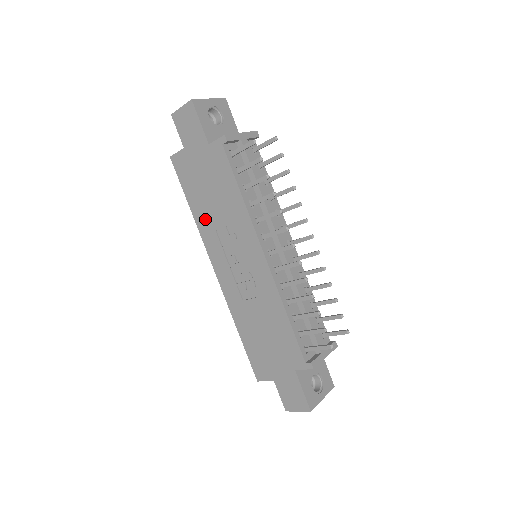
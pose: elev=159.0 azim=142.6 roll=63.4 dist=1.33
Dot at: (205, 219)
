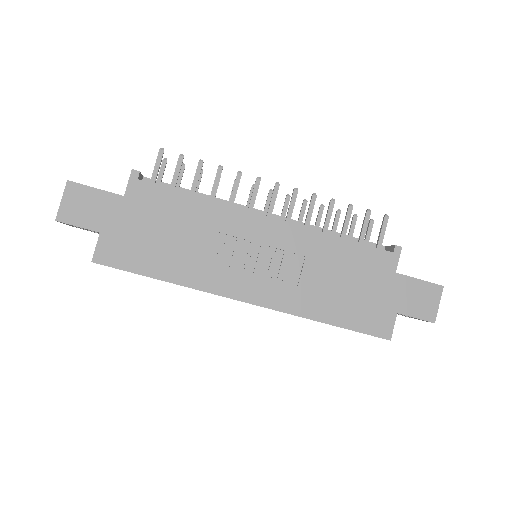
Dot at: (187, 267)
